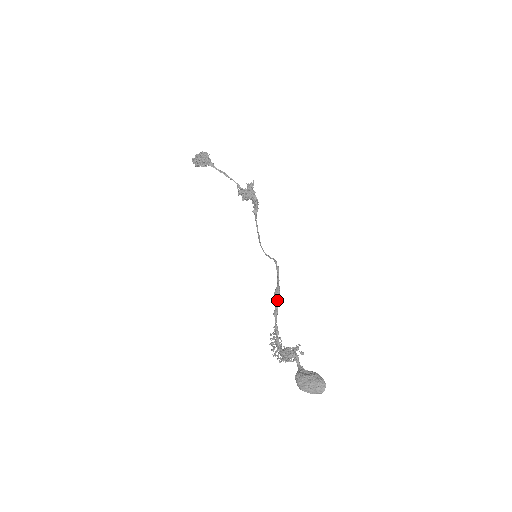
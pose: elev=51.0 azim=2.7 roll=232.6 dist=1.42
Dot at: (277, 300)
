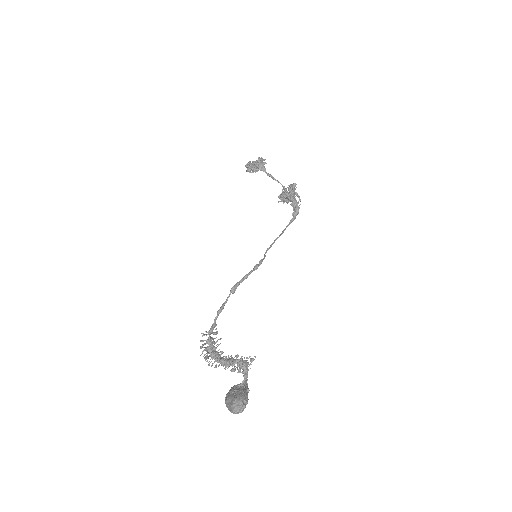
Dot at: (227, 297)
